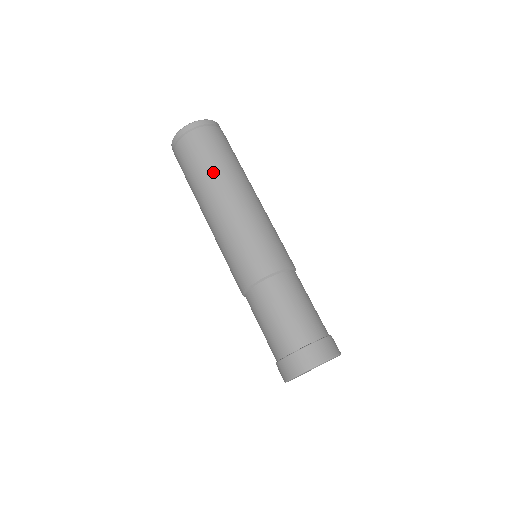
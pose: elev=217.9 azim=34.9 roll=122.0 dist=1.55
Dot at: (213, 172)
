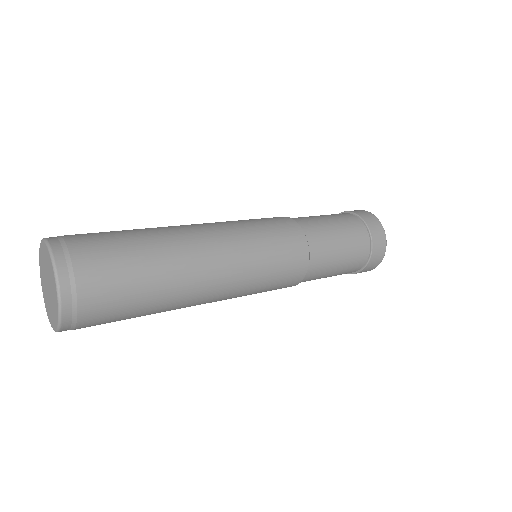
Dot at: (160, 311)
